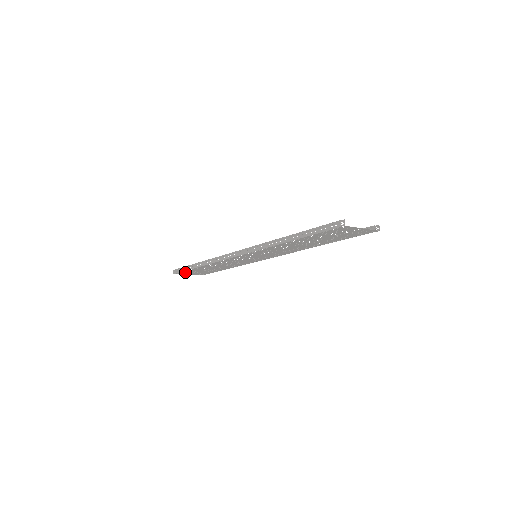
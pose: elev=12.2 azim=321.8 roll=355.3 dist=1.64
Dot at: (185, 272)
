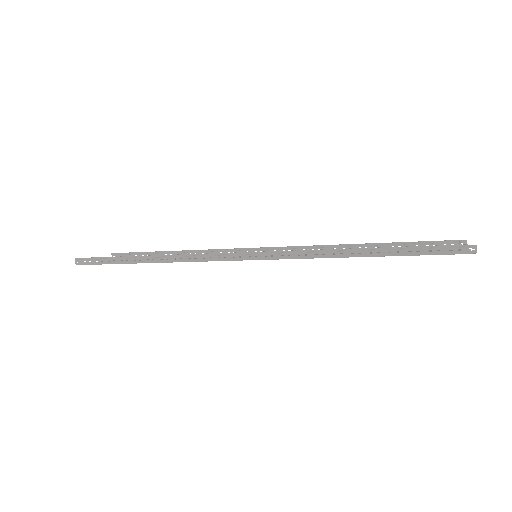
Dot at: occluded
